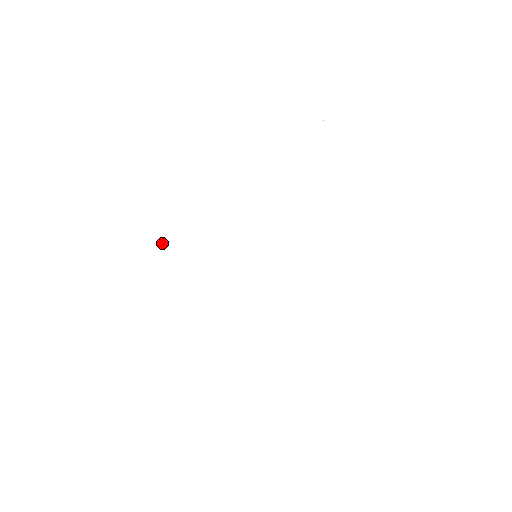
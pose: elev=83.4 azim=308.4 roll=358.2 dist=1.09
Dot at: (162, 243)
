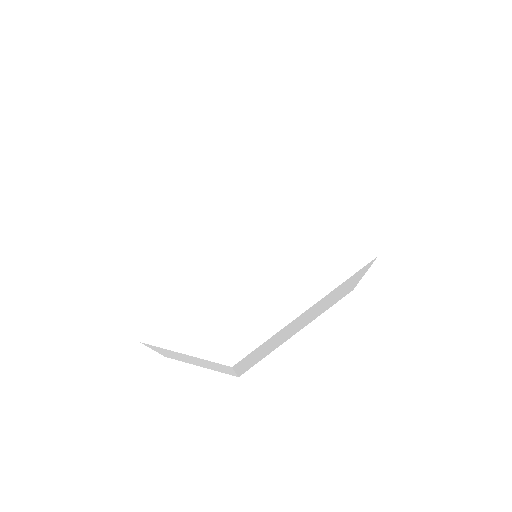
Dot at: (213, 179)
